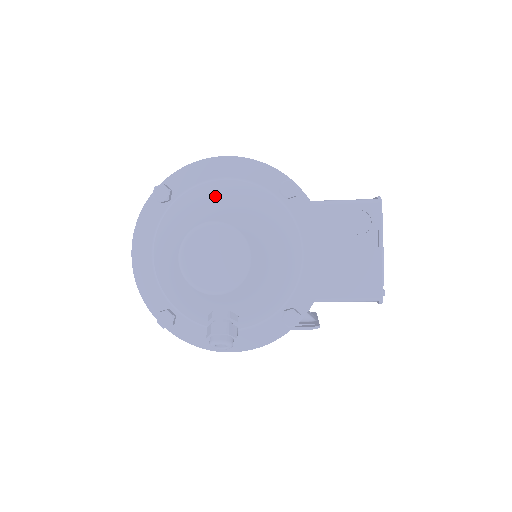
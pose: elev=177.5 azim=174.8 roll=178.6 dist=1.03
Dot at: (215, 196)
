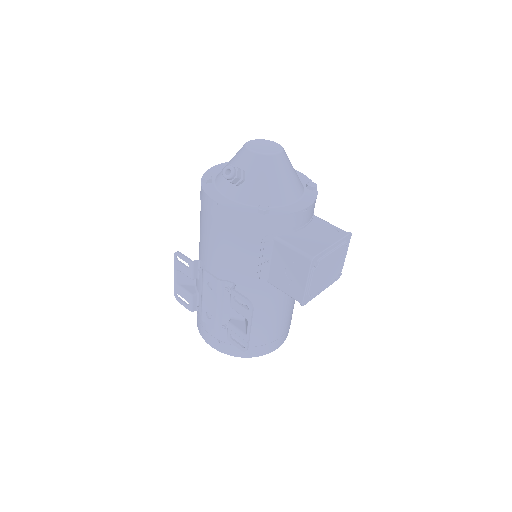
Dot at: occluded
